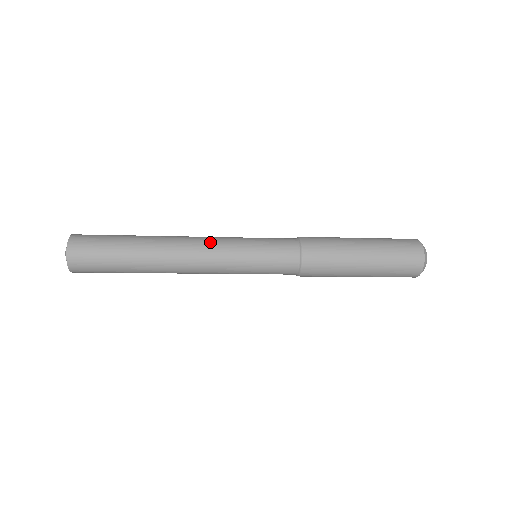
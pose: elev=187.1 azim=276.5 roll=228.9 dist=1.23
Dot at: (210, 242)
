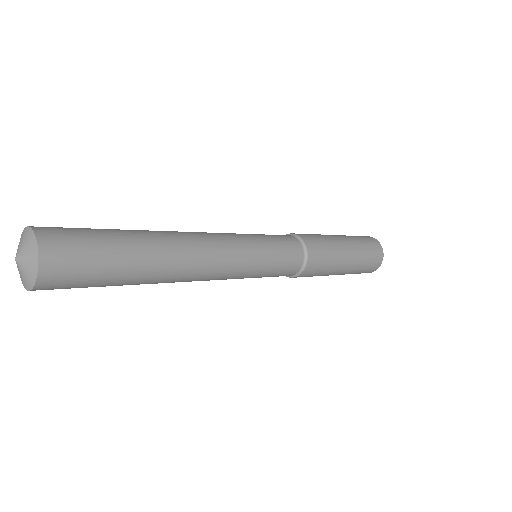
Dot at: (227, 251)
